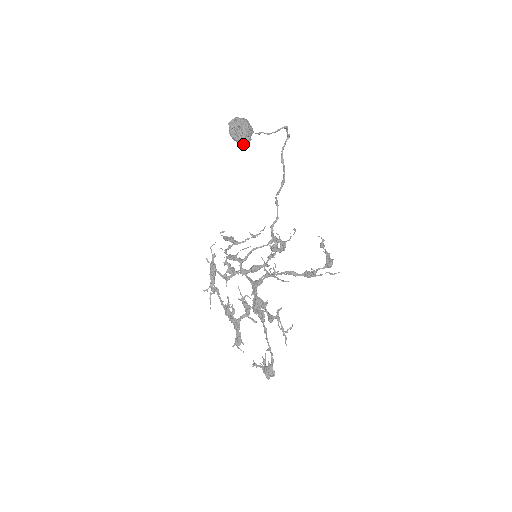
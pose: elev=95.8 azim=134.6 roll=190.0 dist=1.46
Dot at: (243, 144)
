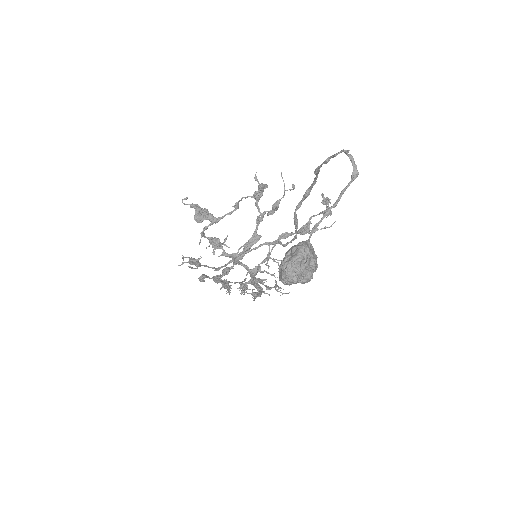
Dot at: occluded
